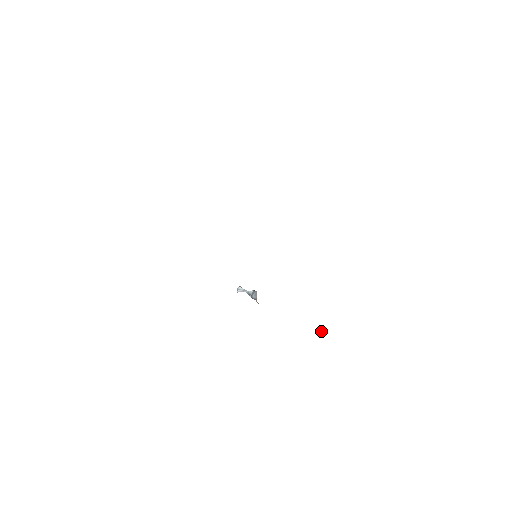
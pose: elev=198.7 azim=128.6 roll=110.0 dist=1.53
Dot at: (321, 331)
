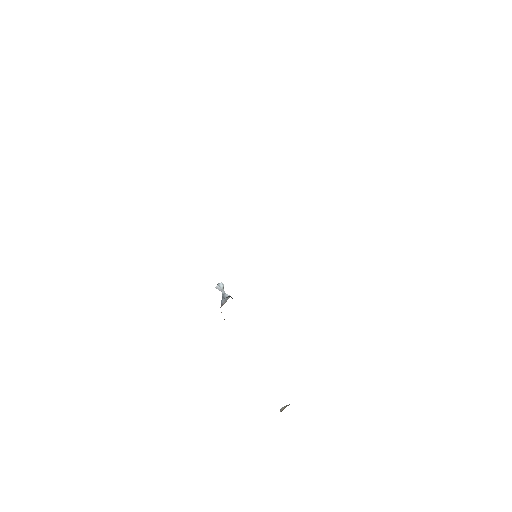
Dot at: (283, 407)
